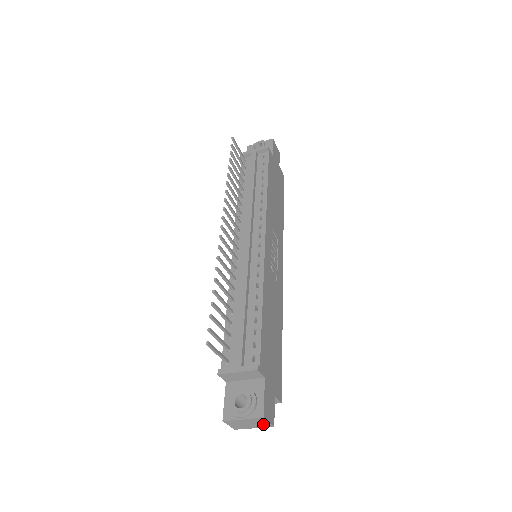
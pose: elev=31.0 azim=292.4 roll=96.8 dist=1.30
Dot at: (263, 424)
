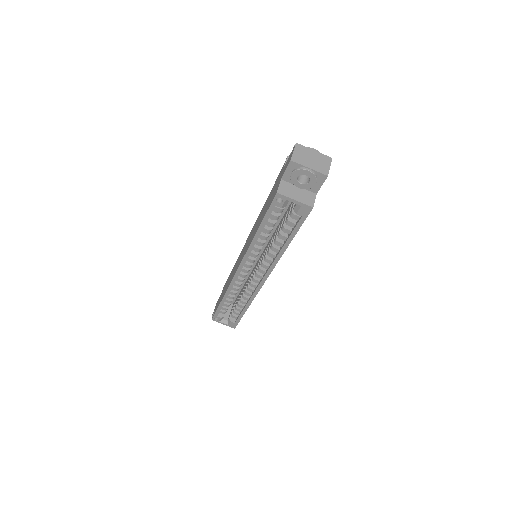
Dot at: (322, 167)
